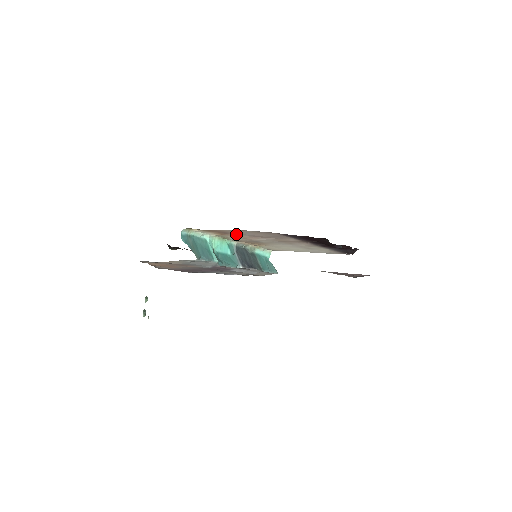
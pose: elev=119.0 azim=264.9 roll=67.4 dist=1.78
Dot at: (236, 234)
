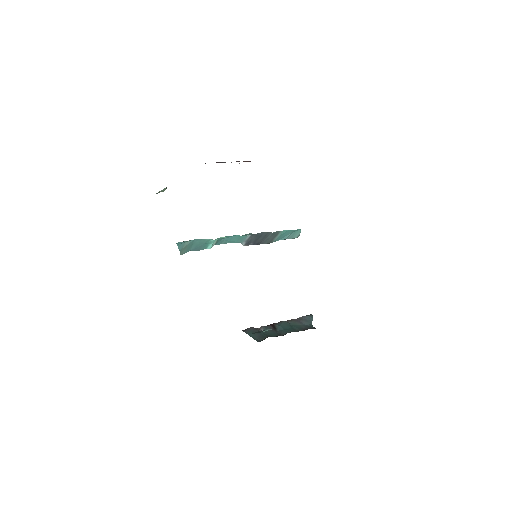
Dot at: occluded
